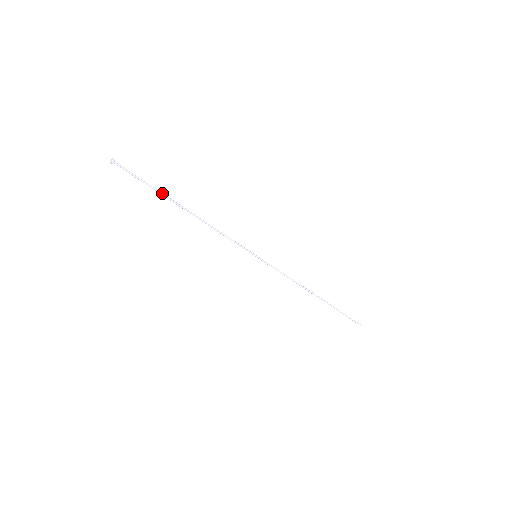
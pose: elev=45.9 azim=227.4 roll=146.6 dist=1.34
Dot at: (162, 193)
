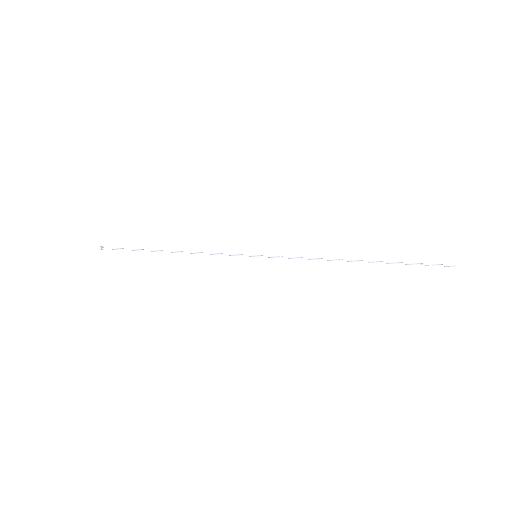
Dot at: (144, 250)
